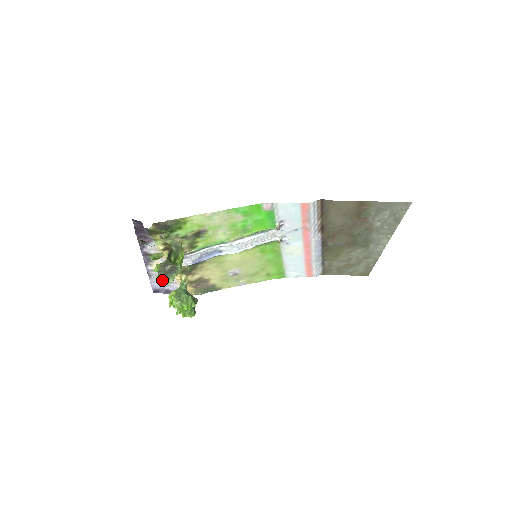
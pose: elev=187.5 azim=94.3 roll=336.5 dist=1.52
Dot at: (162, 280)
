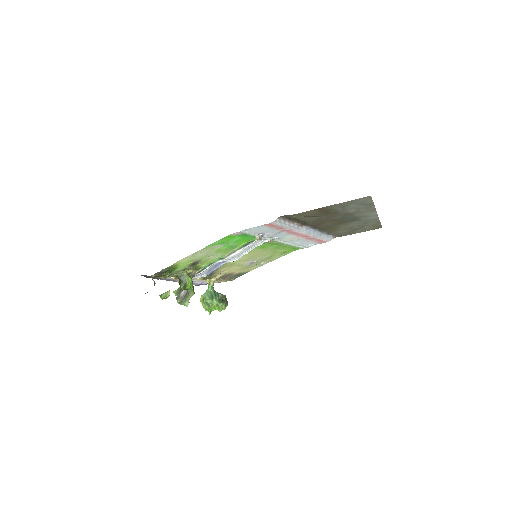
Dot at: (181, 304)
